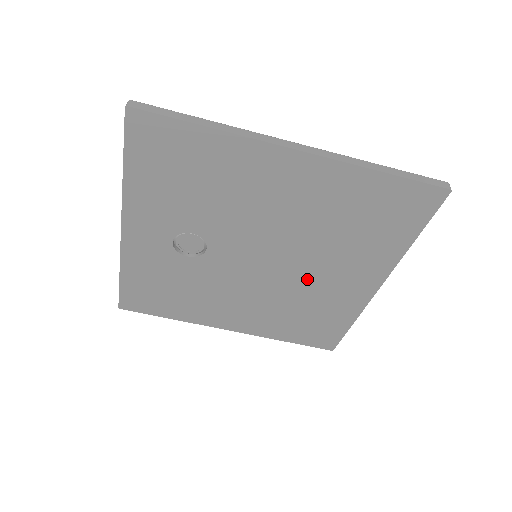
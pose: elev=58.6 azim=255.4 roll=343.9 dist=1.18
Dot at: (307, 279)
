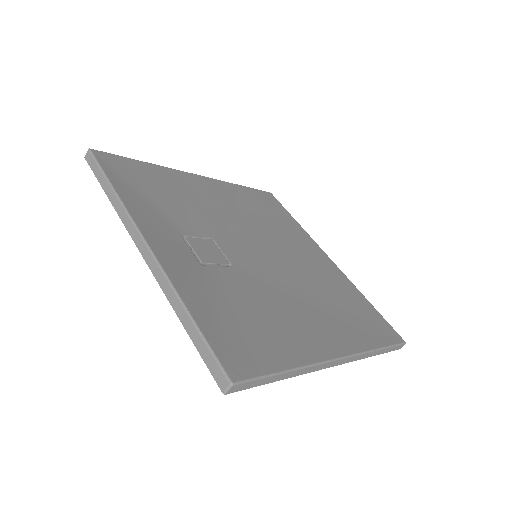
Dot at: occluded
